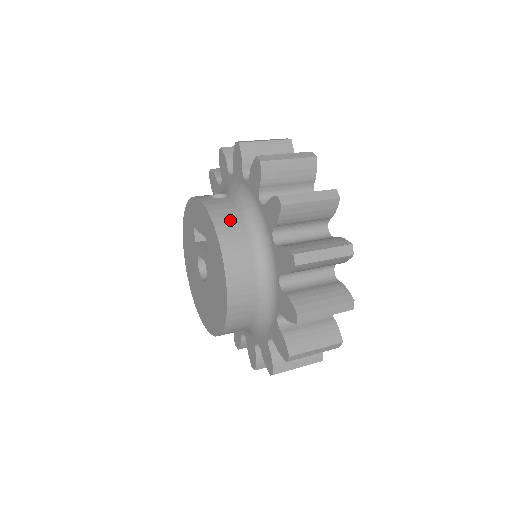
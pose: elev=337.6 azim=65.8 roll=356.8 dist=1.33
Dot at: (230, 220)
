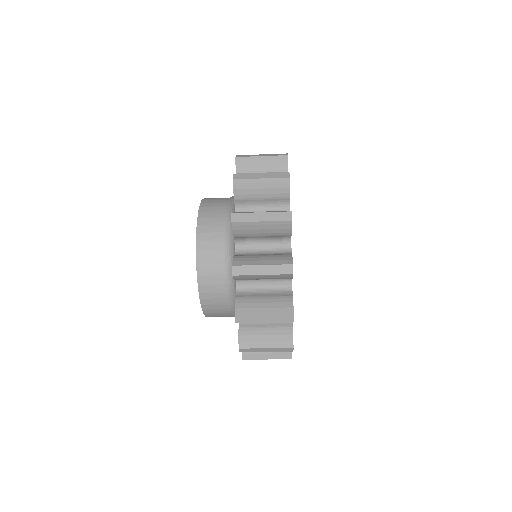
Dot at: occluded
